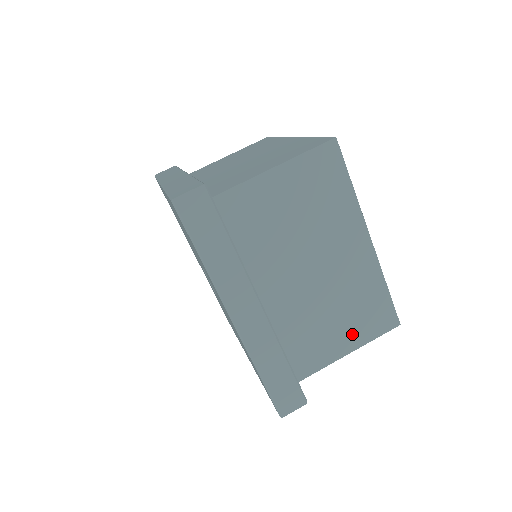
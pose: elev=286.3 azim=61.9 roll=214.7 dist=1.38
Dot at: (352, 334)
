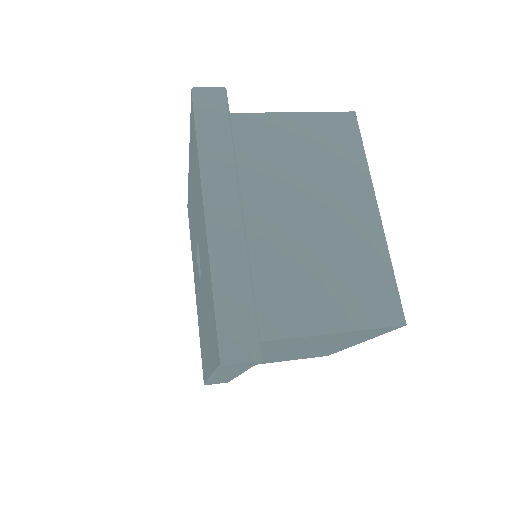
Dot at: (341, 309)
